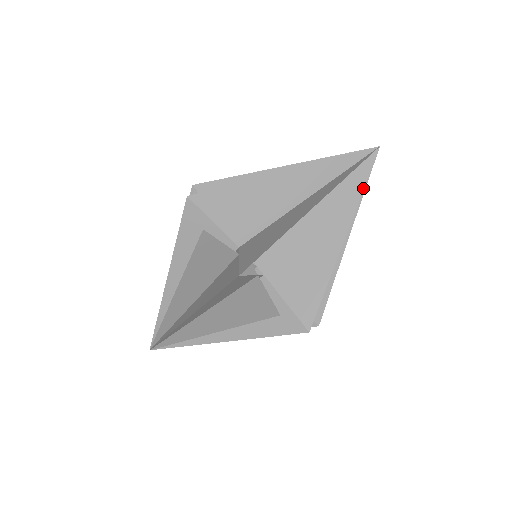
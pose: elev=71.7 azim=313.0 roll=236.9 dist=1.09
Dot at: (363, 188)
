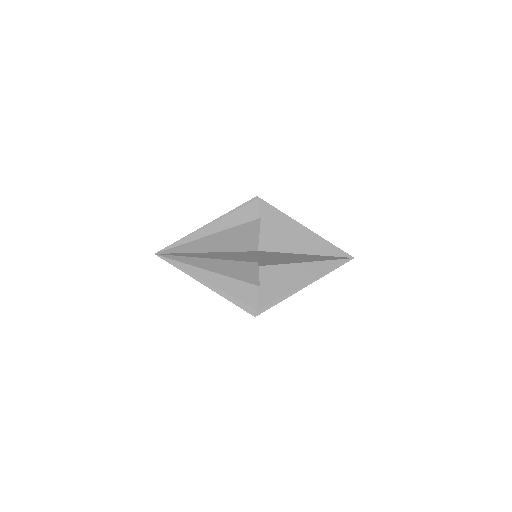
Dot at: occluded
